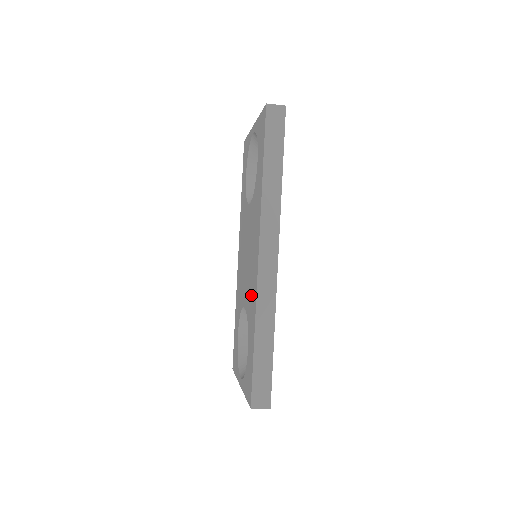
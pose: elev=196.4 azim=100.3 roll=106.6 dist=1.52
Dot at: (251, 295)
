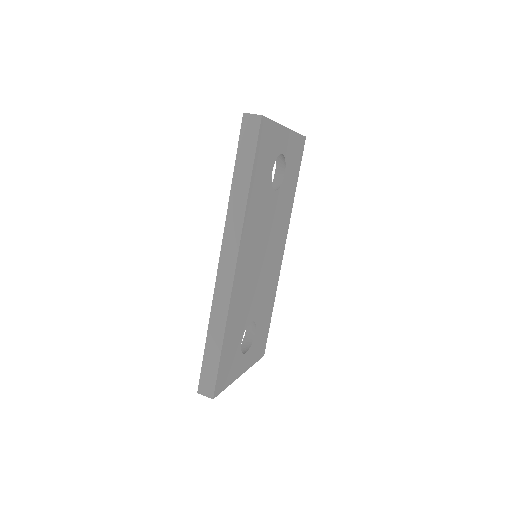
Dot at: occluded
